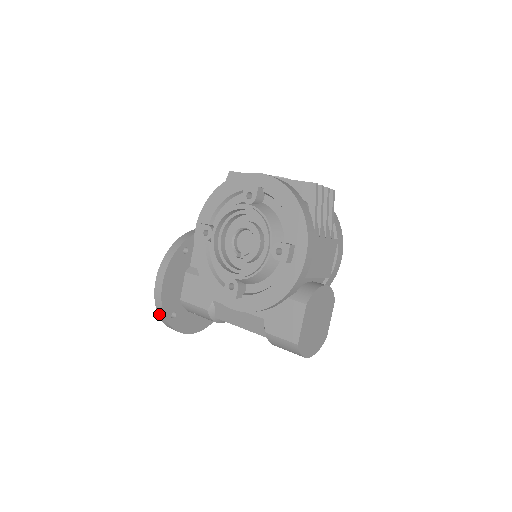
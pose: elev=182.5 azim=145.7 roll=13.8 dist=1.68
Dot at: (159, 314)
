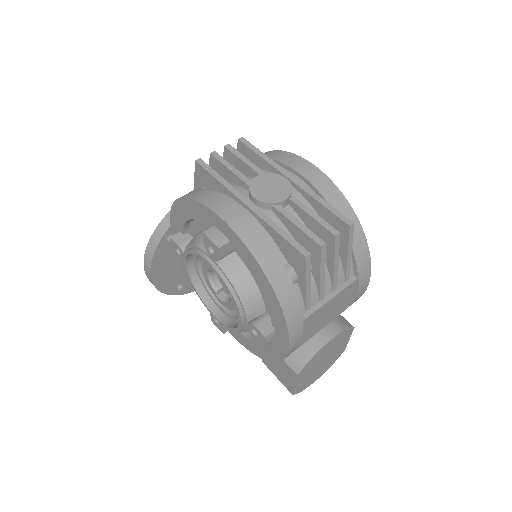
Dot at: occluded
